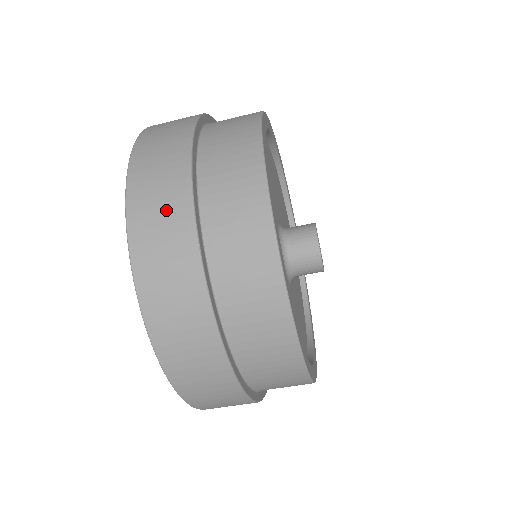
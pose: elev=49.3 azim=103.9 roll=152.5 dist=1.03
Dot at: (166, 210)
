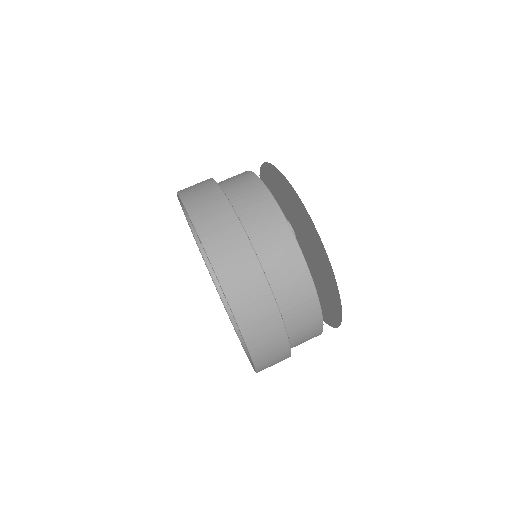
Dot at: occluded
